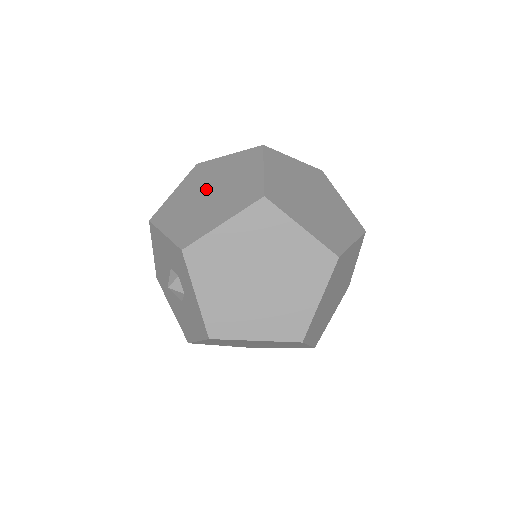
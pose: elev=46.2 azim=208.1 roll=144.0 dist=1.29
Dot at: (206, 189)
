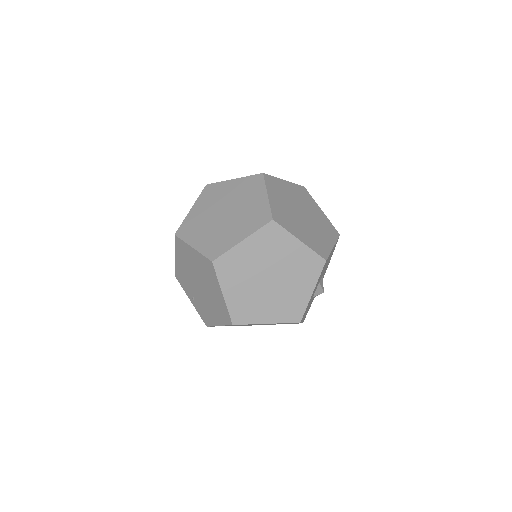
Dot at: occluded
